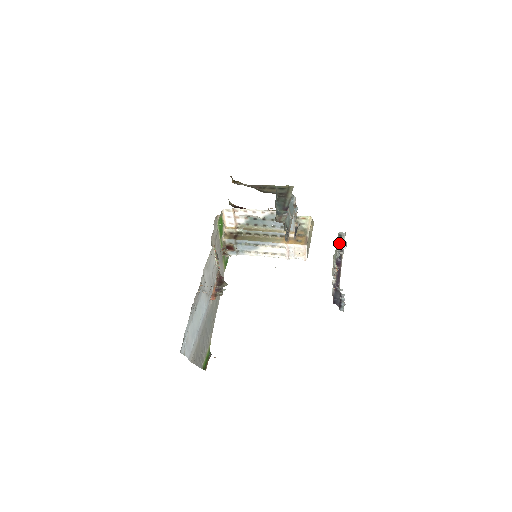
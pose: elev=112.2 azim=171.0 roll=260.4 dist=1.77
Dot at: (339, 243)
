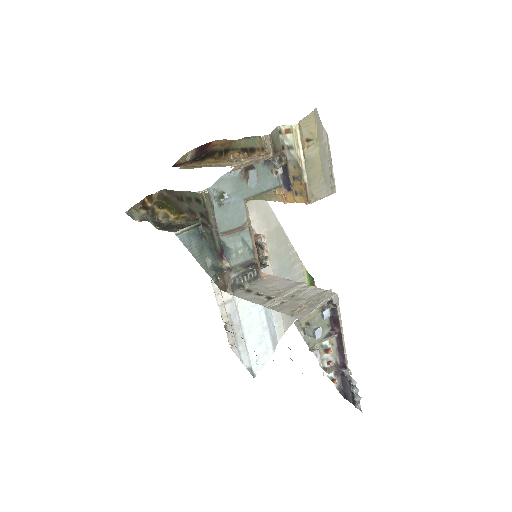
Dot at: (306, 332)
